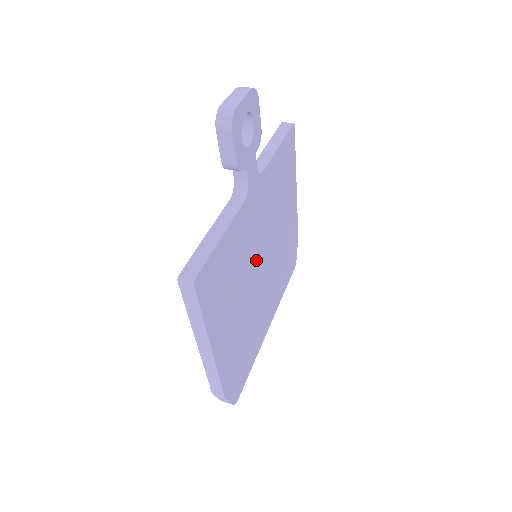
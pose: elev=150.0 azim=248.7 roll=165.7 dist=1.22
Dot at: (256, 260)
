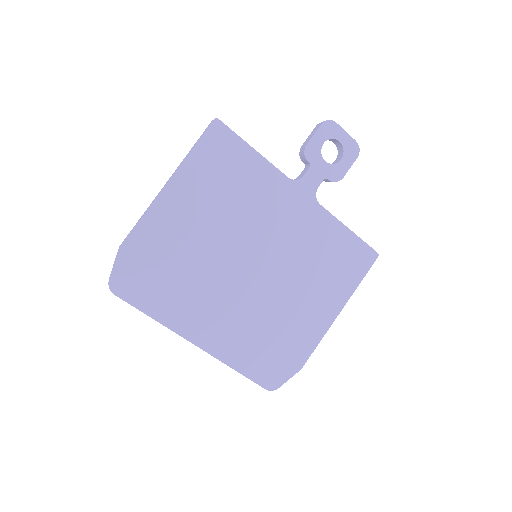
Dot at: (253, 242)
